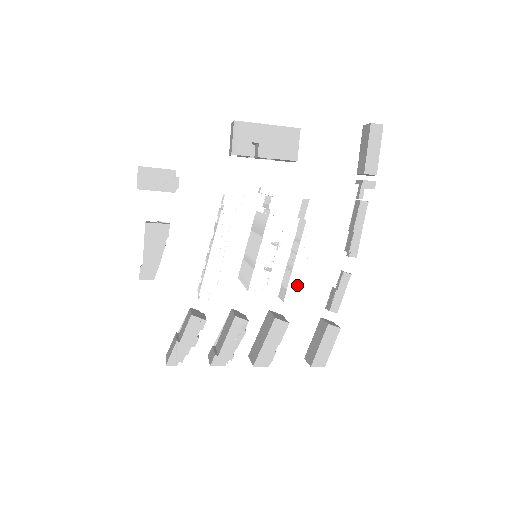
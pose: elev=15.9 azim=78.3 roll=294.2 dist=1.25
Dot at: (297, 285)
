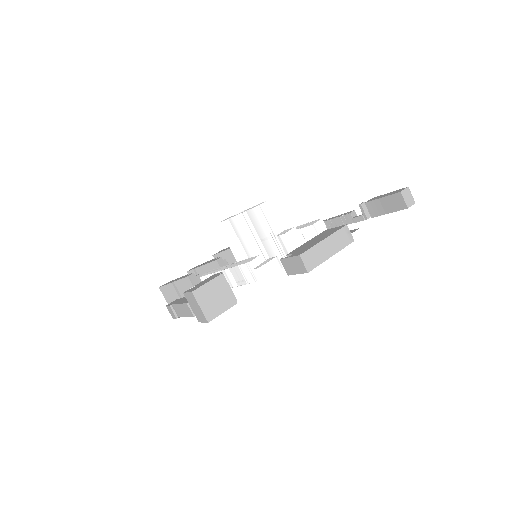
Dot at: occluded
